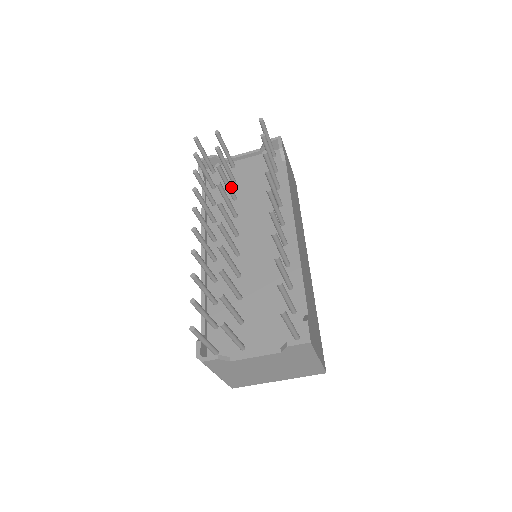
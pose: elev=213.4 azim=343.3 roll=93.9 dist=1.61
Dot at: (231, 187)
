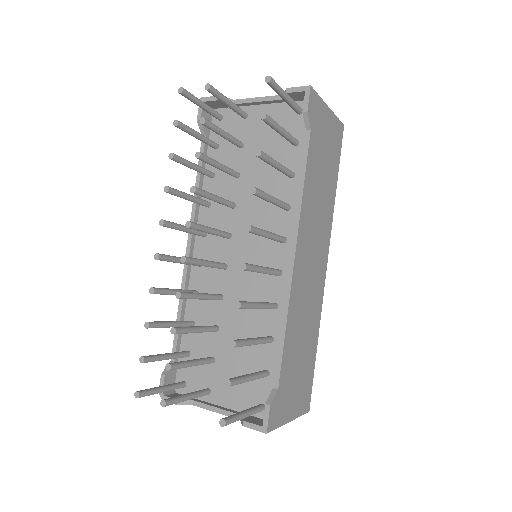
Dot at: (227, 169)
